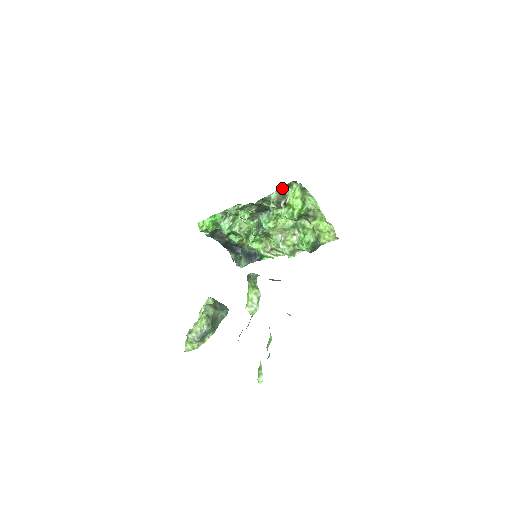
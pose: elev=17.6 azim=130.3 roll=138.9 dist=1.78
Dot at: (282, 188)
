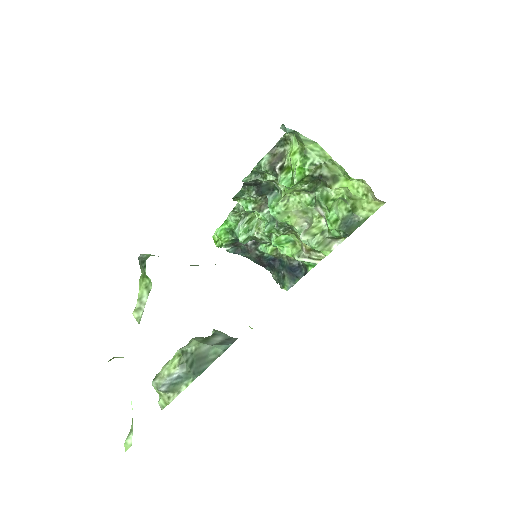
Dot at: (277, 148)
